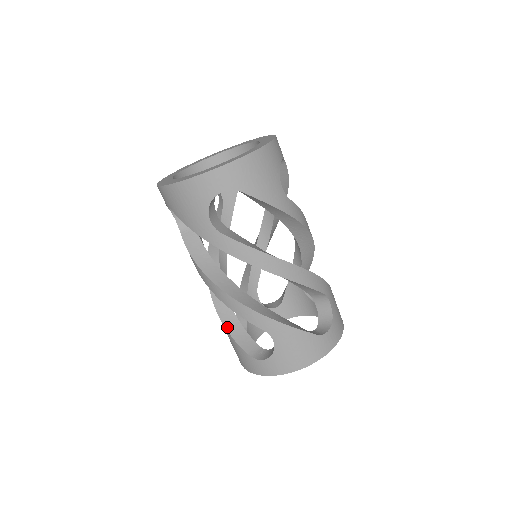
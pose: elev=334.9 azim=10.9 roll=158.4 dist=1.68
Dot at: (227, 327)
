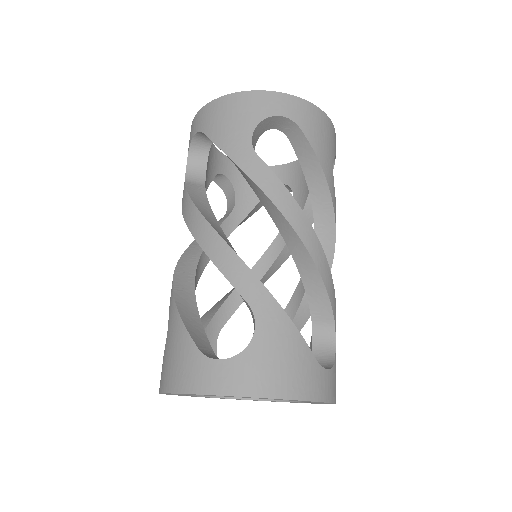
Dot at: (181, 310)
